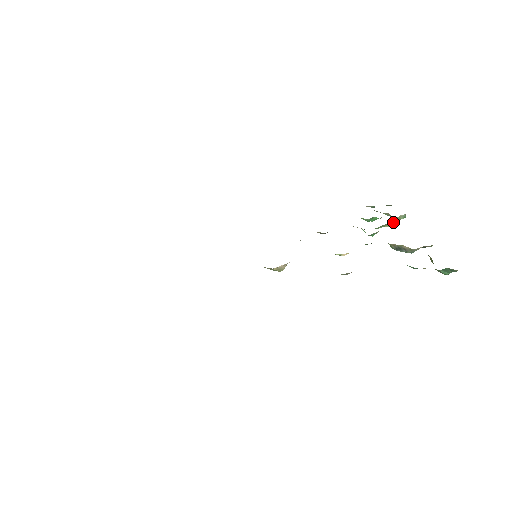
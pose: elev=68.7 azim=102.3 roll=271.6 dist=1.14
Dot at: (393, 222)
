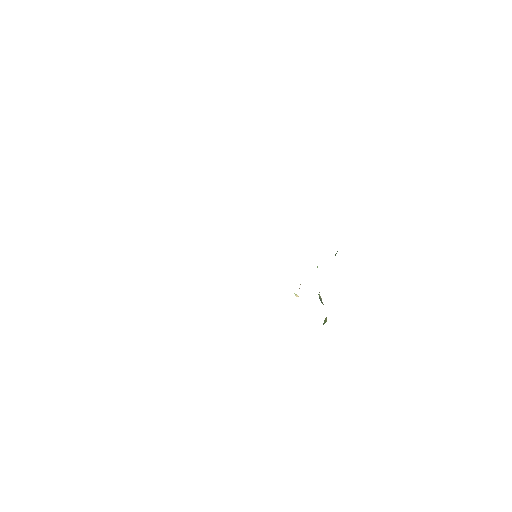
Dot at: occluded
